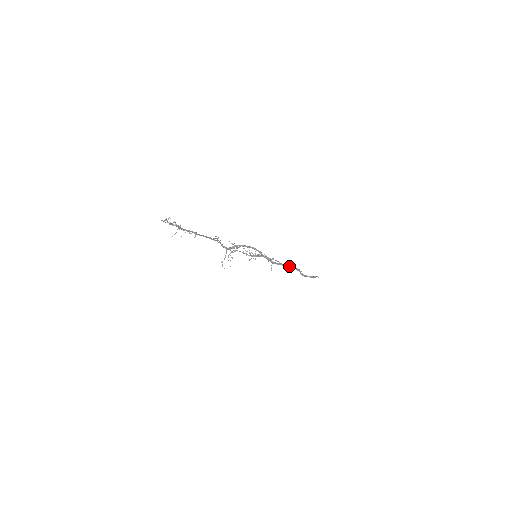
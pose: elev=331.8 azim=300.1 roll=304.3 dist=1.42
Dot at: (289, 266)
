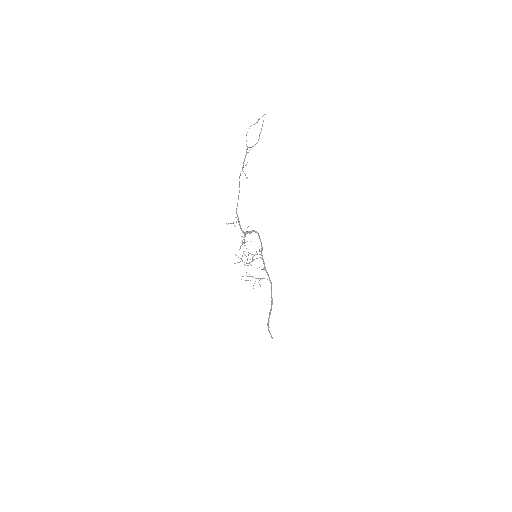
Dot at: occluded
